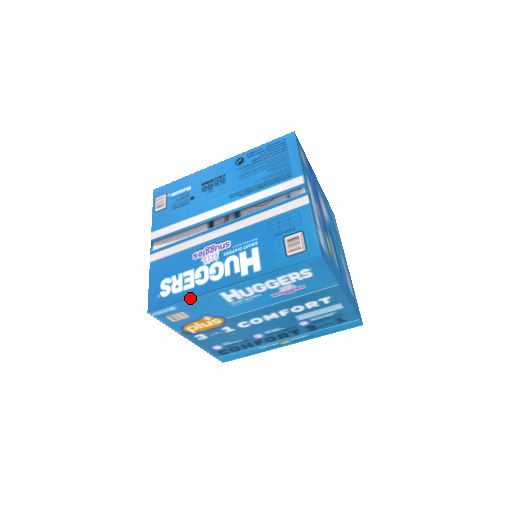
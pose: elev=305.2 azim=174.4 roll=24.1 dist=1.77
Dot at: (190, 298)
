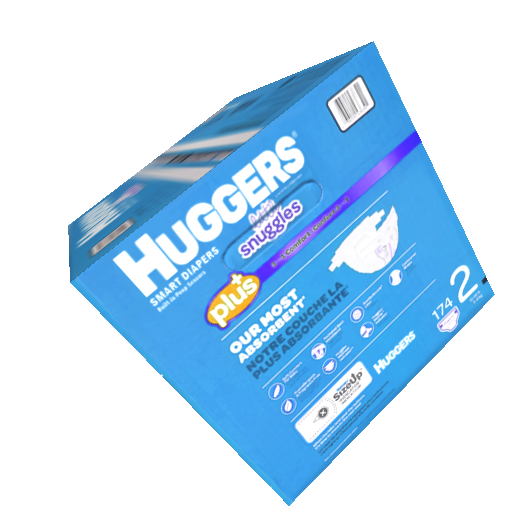
Dot at: (69, 233)
